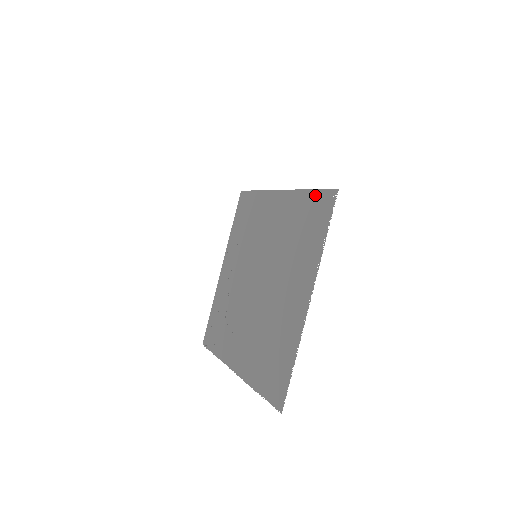
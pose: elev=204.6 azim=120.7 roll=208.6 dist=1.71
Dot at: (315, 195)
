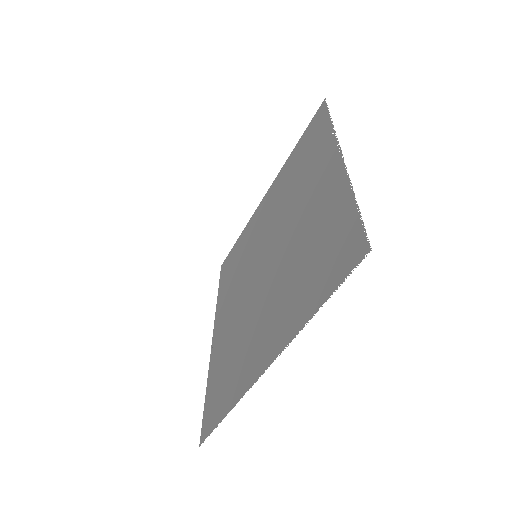
Dot at: (304, 135)
